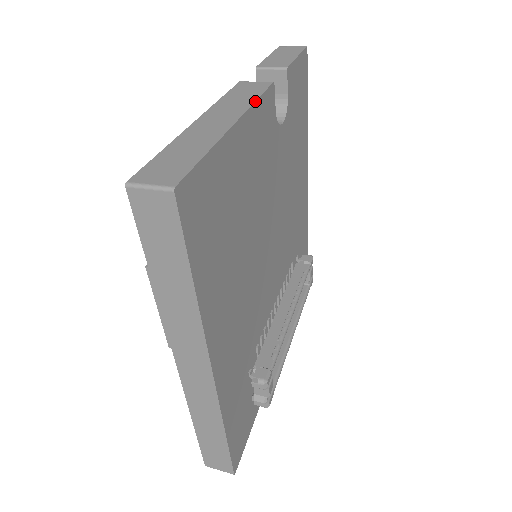
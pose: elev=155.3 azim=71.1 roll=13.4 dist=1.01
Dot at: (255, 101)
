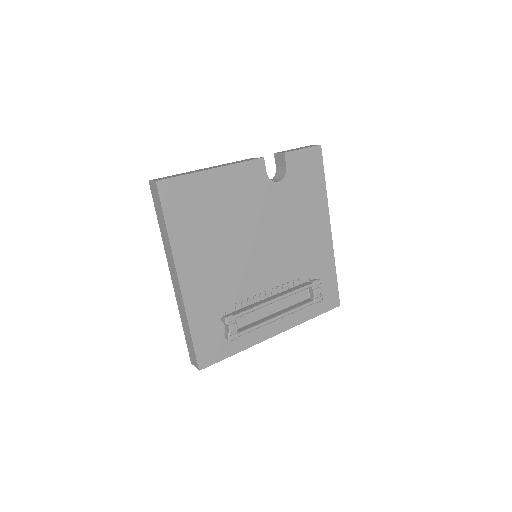
Dot at: (238, 163)
